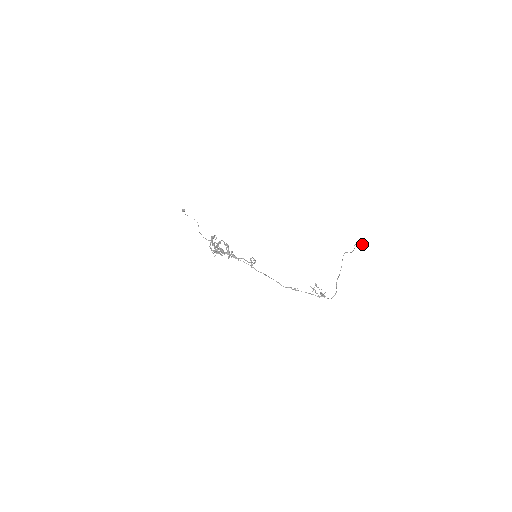
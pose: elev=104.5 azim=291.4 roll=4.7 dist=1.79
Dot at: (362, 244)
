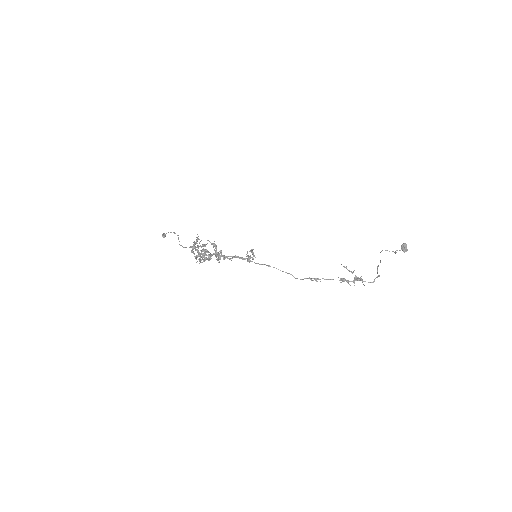
Dot at: (405, 248)
